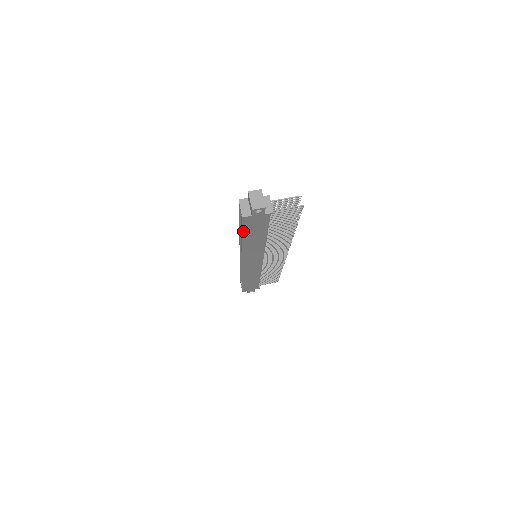
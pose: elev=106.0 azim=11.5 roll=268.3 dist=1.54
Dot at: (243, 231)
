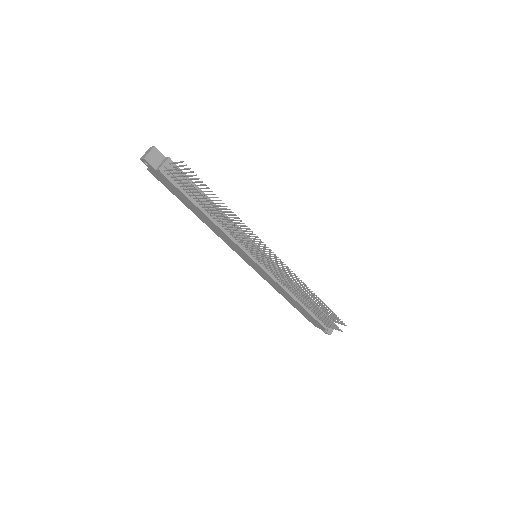
Dot at: (172, 193)
